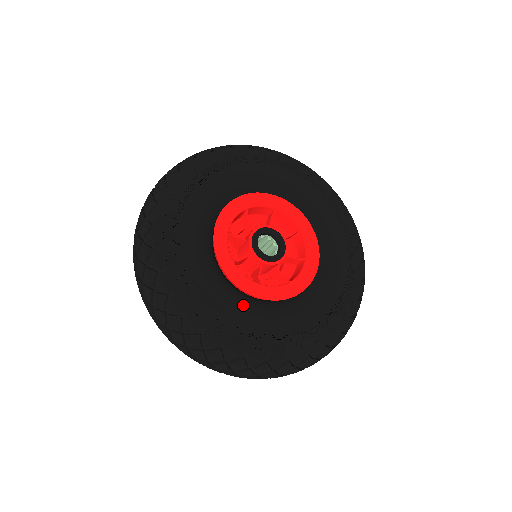
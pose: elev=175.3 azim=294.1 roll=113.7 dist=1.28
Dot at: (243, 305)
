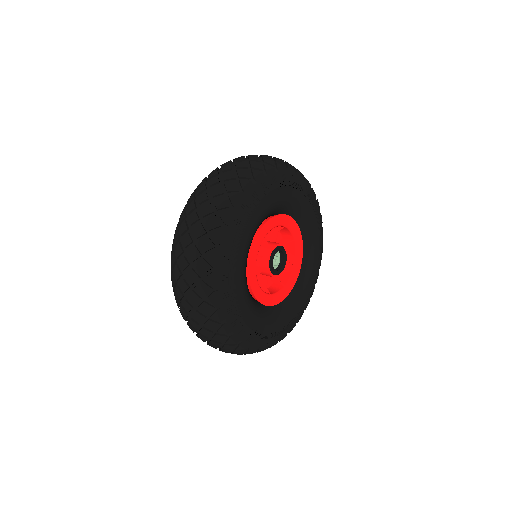
Dot at: (246, 290)
